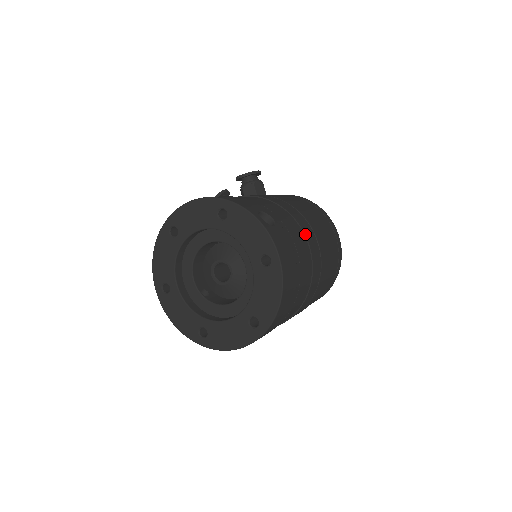
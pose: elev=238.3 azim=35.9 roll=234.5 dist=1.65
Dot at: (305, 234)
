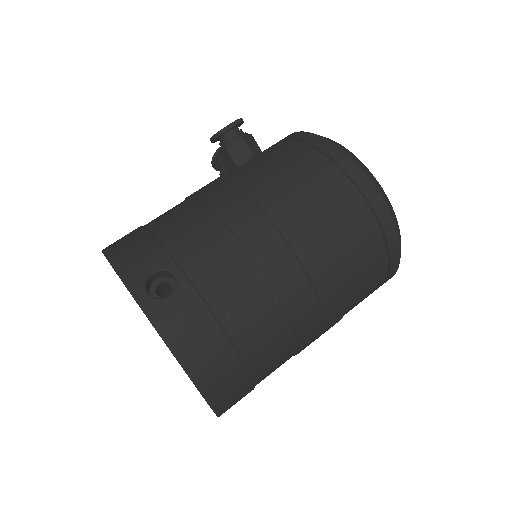
Dot at: (258, 264)
